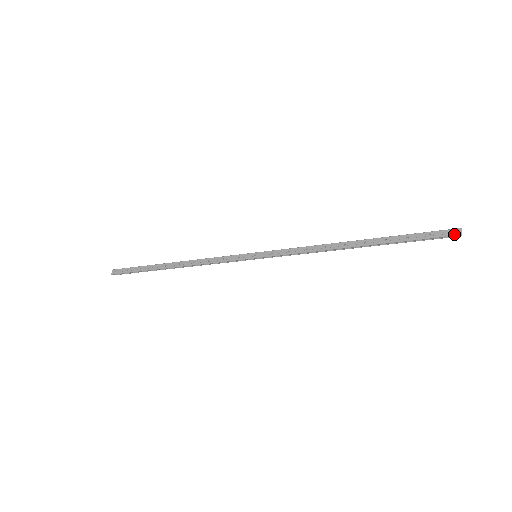
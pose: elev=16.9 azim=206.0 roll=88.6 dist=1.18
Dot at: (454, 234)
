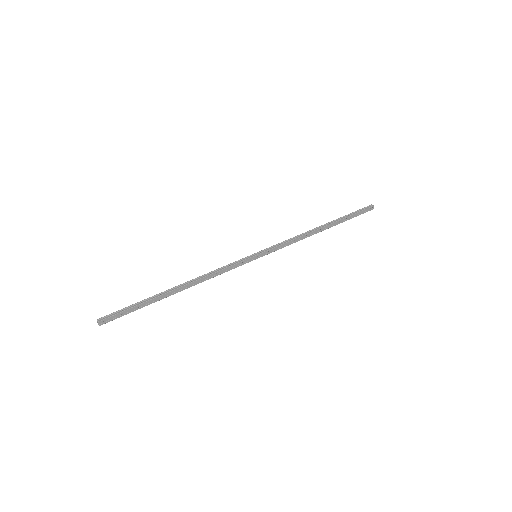
Dot at: (370, 210)
